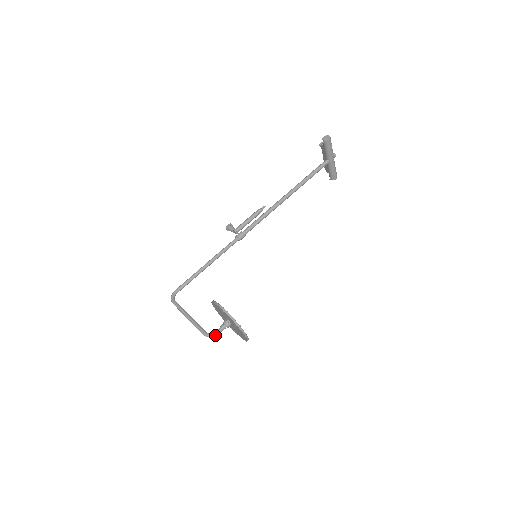
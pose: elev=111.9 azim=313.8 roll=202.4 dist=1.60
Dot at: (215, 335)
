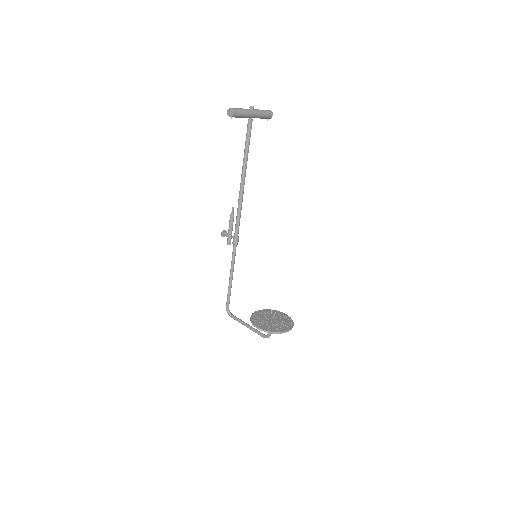
Dot at: occluded
